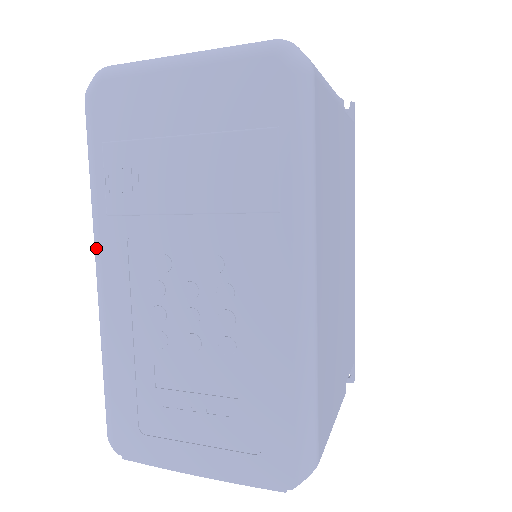
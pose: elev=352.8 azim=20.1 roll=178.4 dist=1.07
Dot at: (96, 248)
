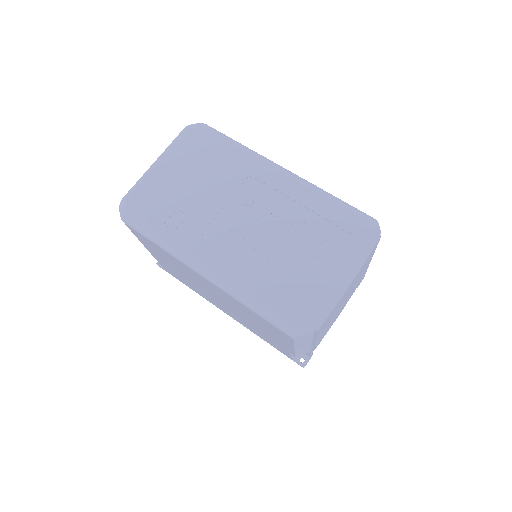
Dot at: (192, 260)
